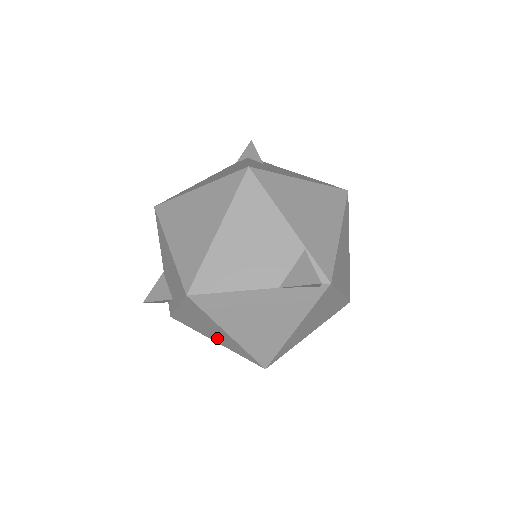
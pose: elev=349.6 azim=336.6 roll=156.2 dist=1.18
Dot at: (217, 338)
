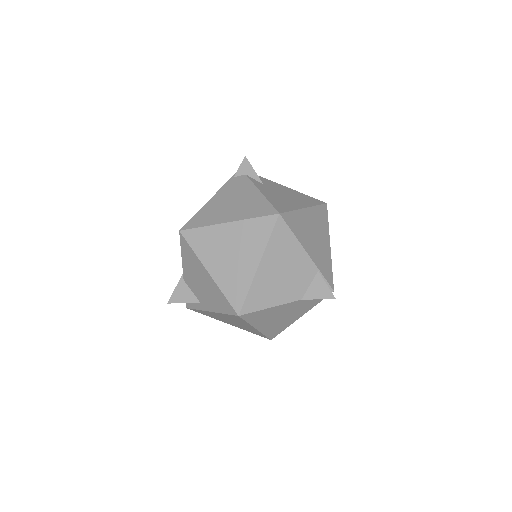
Dot at: (235, 325)
